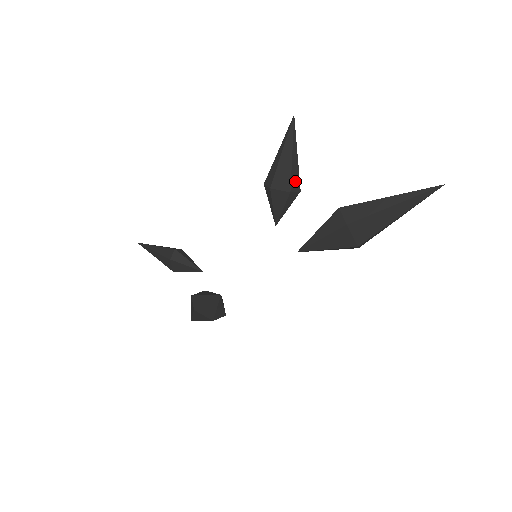
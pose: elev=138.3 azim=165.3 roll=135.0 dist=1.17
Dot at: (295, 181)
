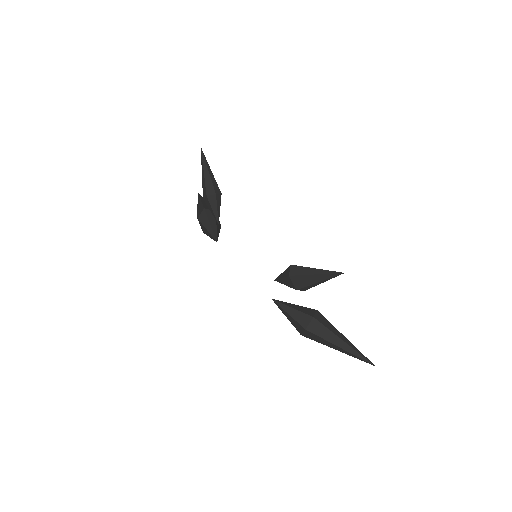
Dot at: (306, 288)
